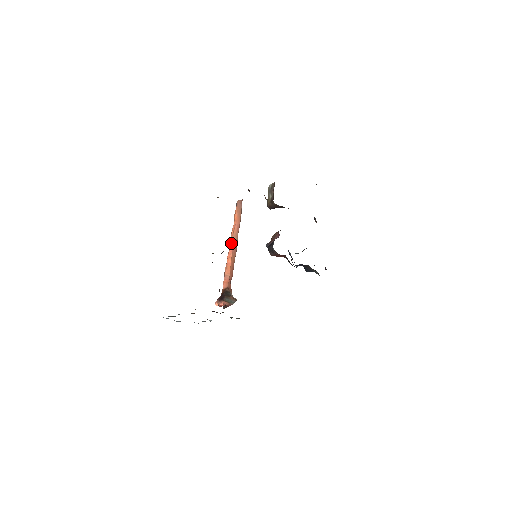
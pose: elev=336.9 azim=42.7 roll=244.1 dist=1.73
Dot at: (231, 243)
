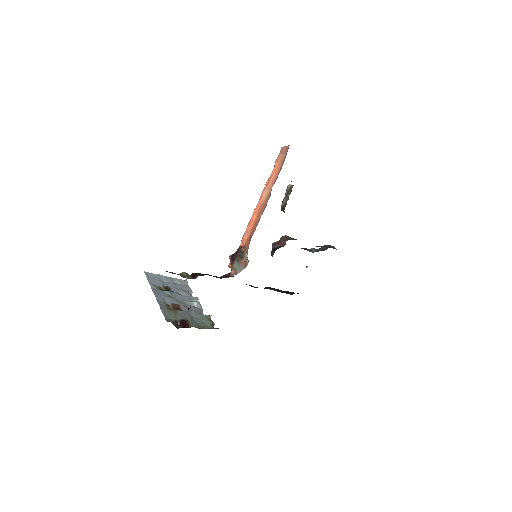
Dot at: (261, 197)
